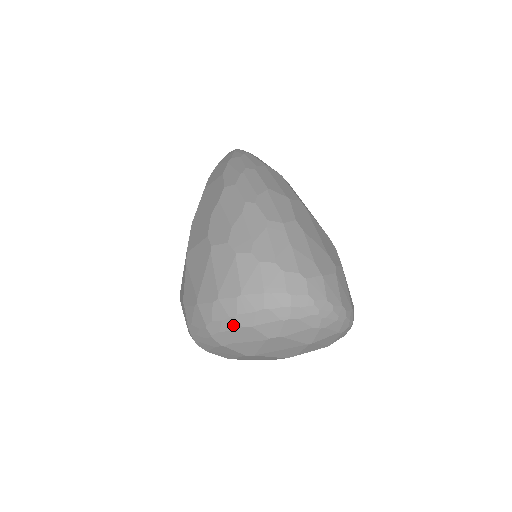
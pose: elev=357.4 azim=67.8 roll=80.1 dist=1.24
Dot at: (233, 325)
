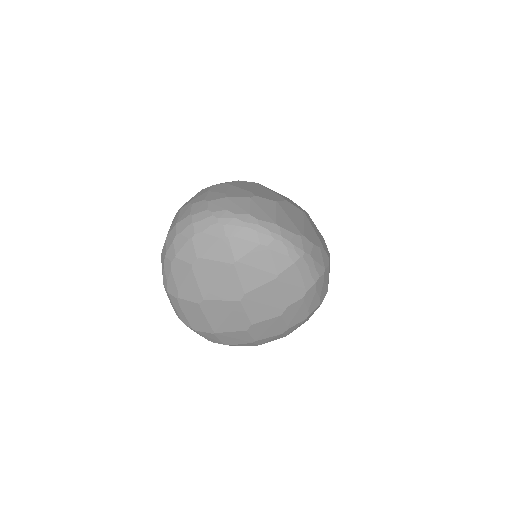
Dot at: (168, 266)
